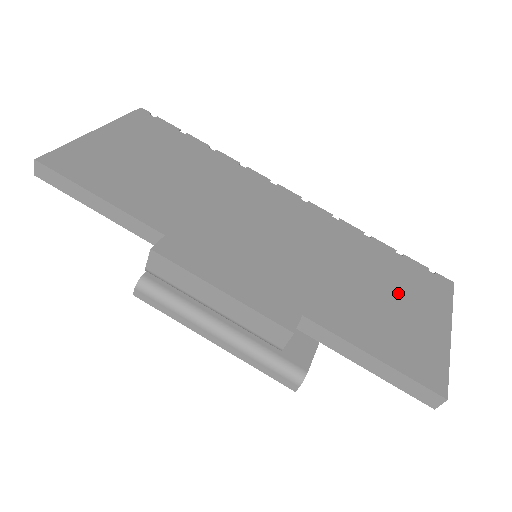
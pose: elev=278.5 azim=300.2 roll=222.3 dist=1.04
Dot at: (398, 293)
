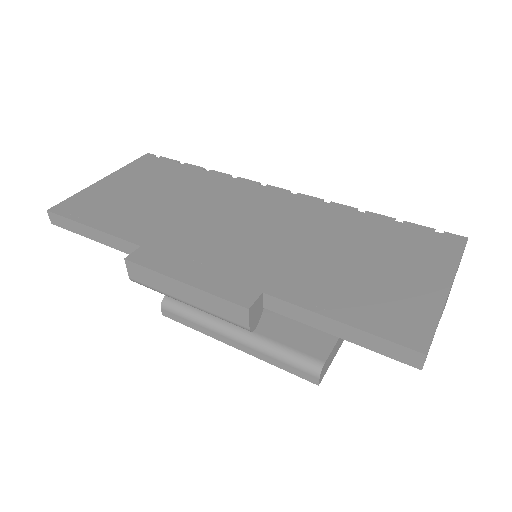
Dot at: (386, 258)
